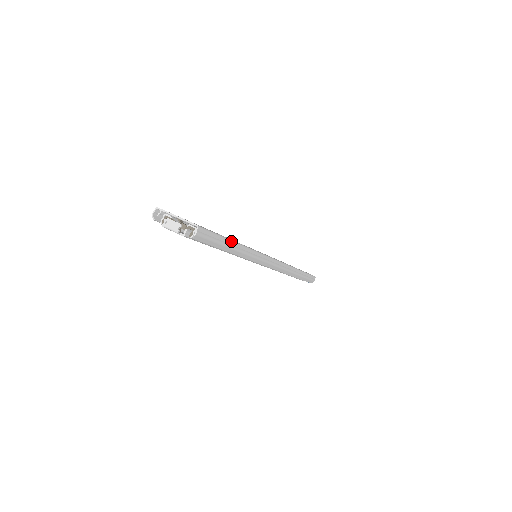
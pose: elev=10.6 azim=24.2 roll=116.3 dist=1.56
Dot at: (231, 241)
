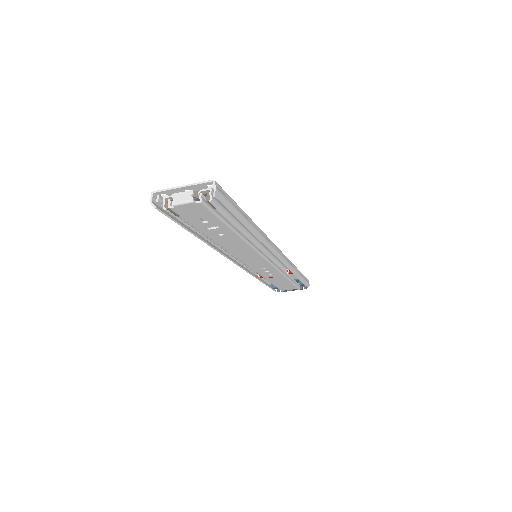
Dot at: (243, 211)
